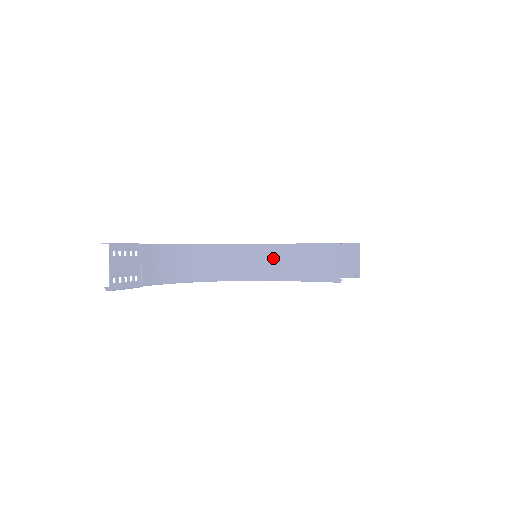
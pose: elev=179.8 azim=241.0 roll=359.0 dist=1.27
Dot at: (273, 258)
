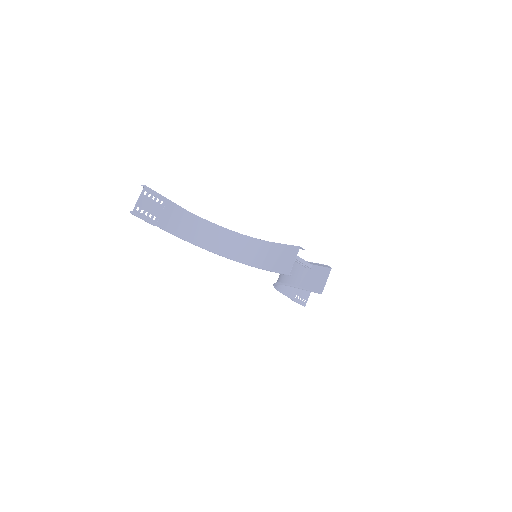
Dot at: (257, 249)
